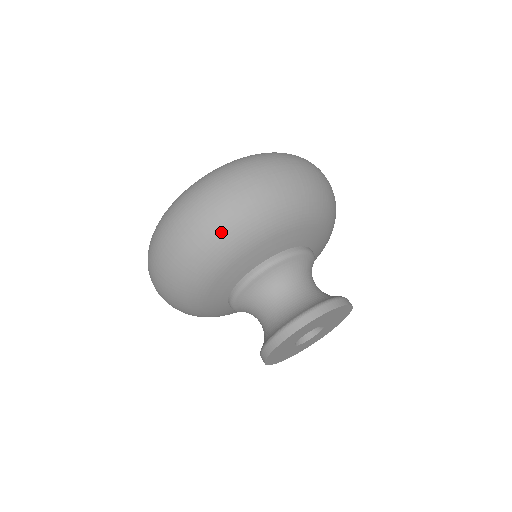
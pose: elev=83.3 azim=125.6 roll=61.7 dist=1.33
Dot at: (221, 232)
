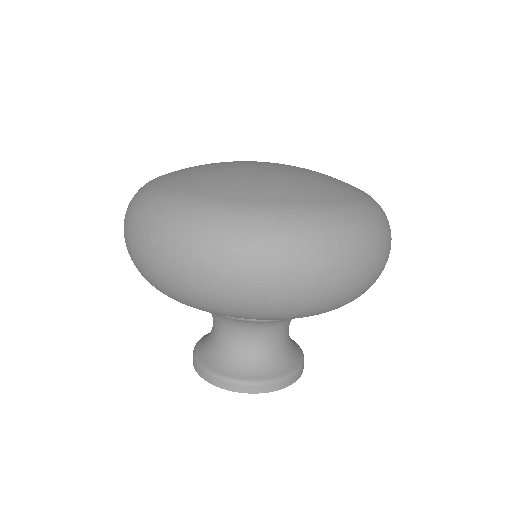
Dot at: (244, 308)
